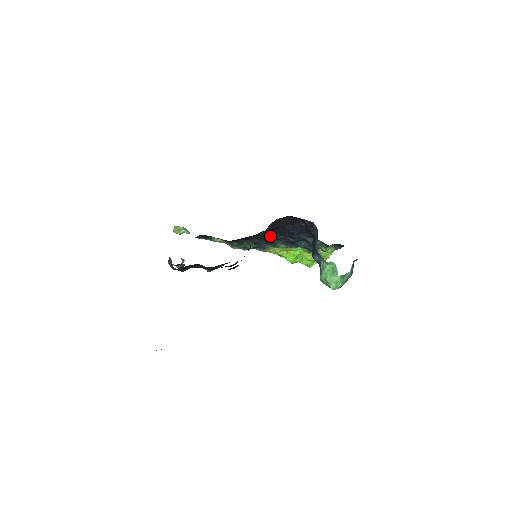
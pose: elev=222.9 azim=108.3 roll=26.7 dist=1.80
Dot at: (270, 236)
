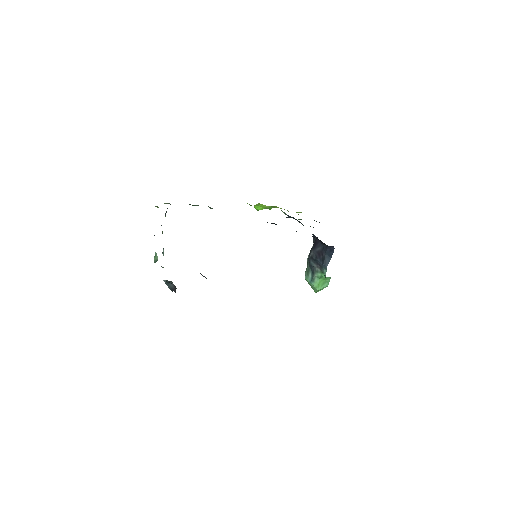
Dot at: occluded
